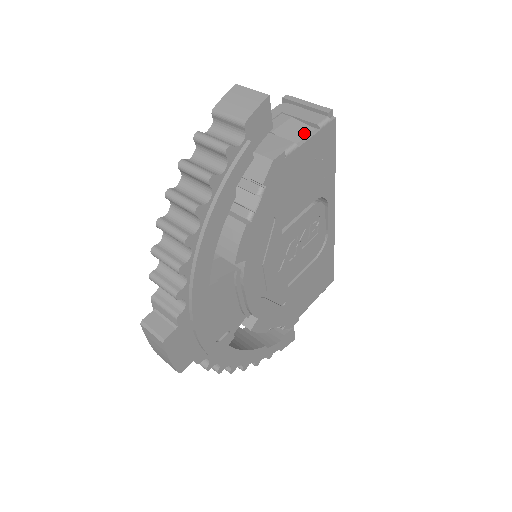
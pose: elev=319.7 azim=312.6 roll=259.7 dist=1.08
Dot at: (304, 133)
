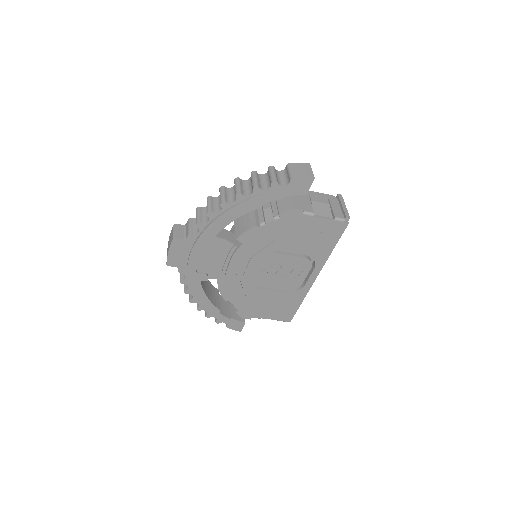
Dot at: (325, 214)
